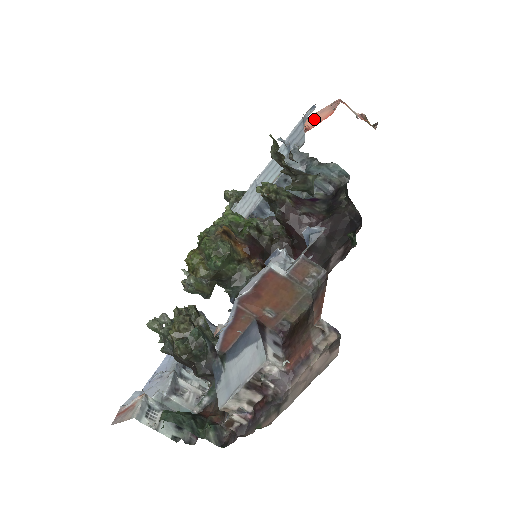
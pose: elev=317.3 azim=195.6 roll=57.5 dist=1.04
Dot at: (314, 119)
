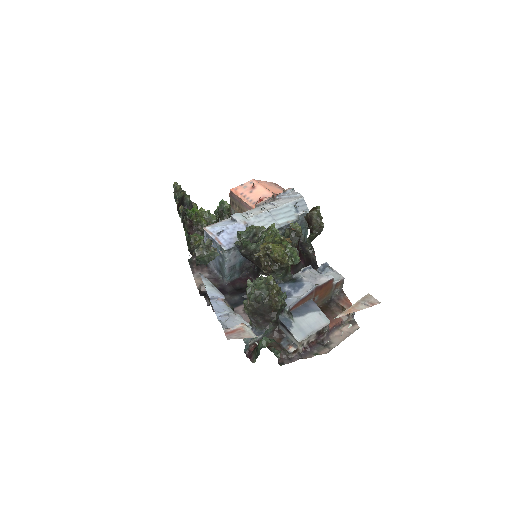
Dot at: (270, 188)
